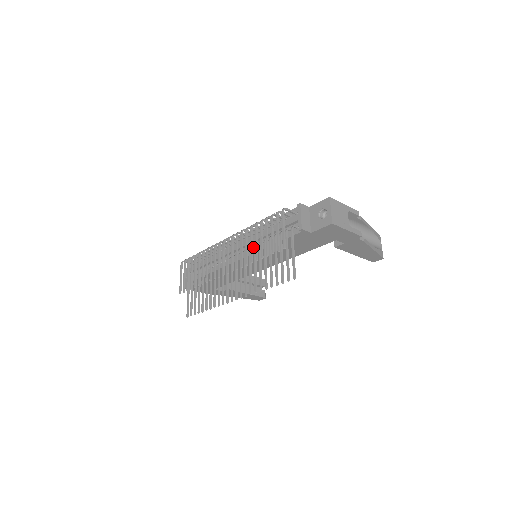
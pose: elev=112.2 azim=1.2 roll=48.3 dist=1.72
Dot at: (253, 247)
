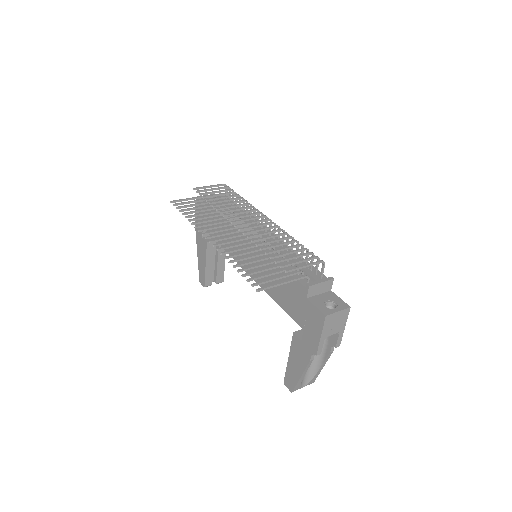
Dot at: occluded
